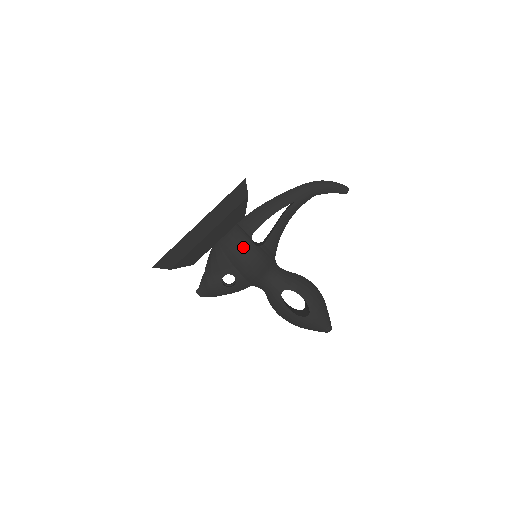
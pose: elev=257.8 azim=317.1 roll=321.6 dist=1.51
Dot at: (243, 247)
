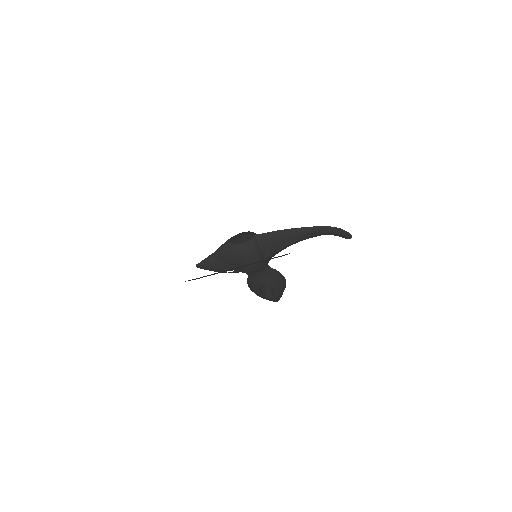
Dot at: (253, 261)
